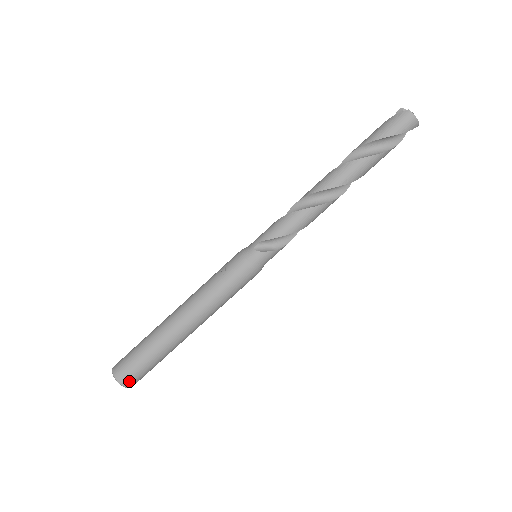
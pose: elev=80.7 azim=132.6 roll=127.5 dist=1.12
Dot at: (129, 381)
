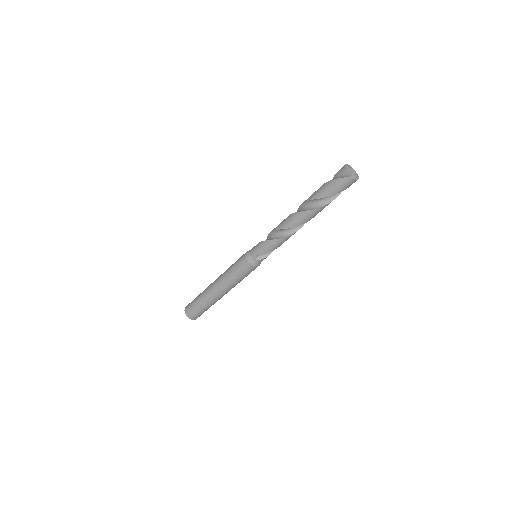
Dot at: occluded
